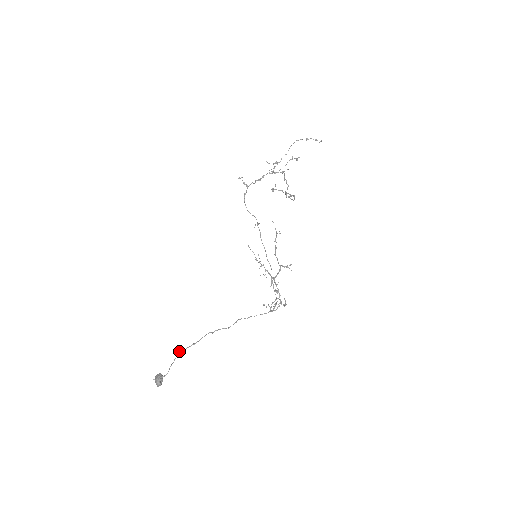
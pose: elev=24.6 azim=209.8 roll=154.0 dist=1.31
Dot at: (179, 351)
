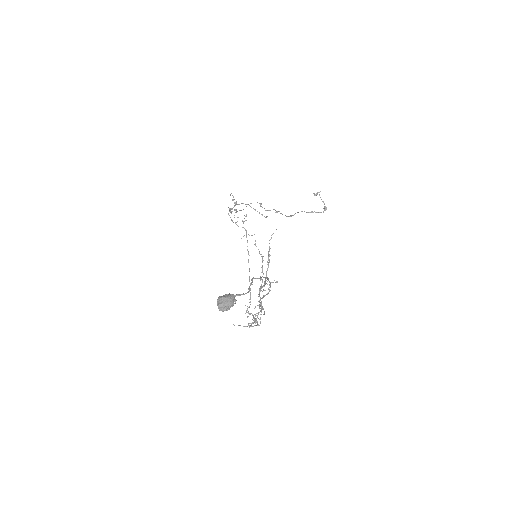
Dot at: (253, 277)
